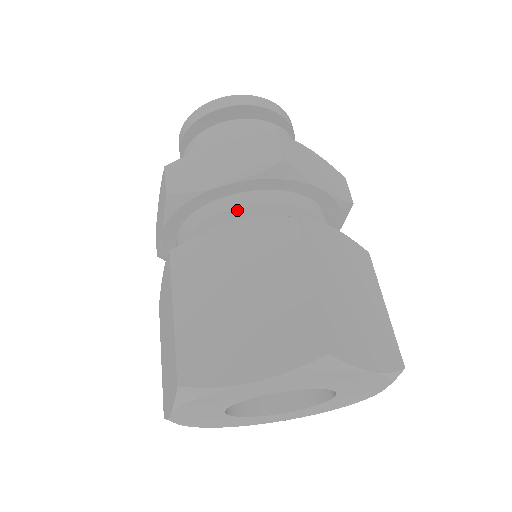
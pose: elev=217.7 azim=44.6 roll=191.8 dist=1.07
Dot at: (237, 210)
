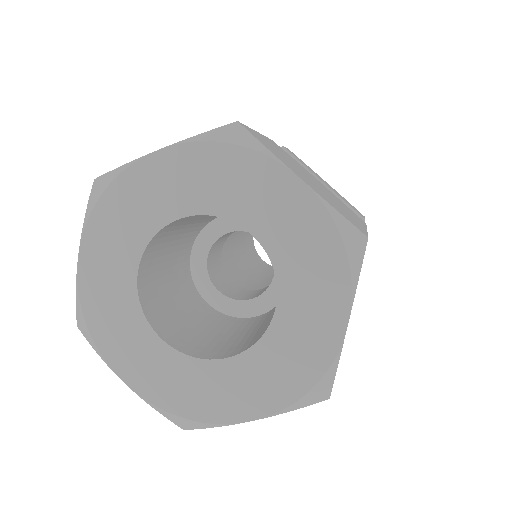
Dot at: occluded
